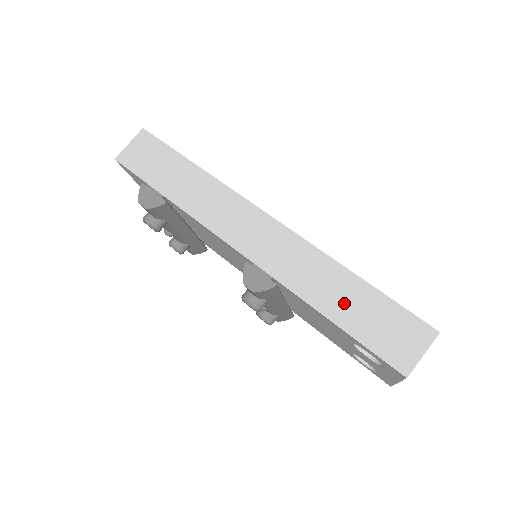
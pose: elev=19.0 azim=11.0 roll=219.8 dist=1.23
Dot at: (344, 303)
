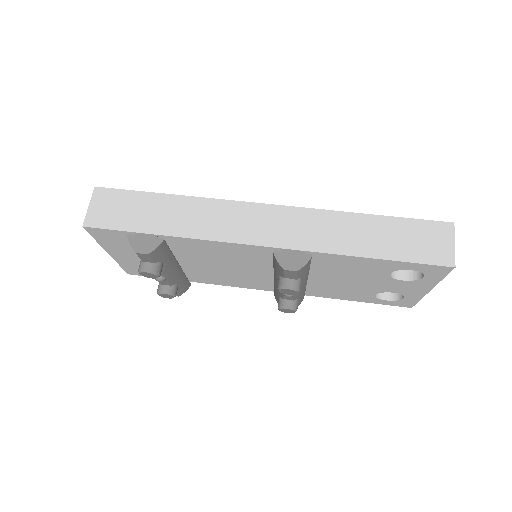
Dot at: (374, 240)
